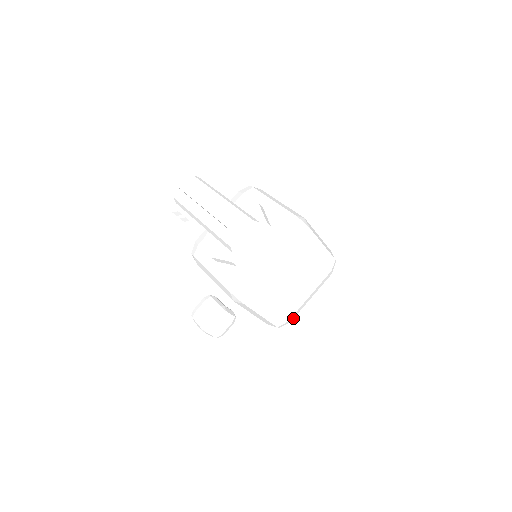
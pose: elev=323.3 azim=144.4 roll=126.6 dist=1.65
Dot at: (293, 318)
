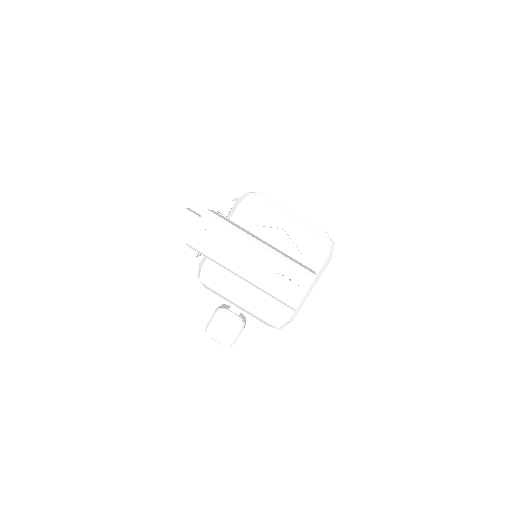
Dot at: occluded
